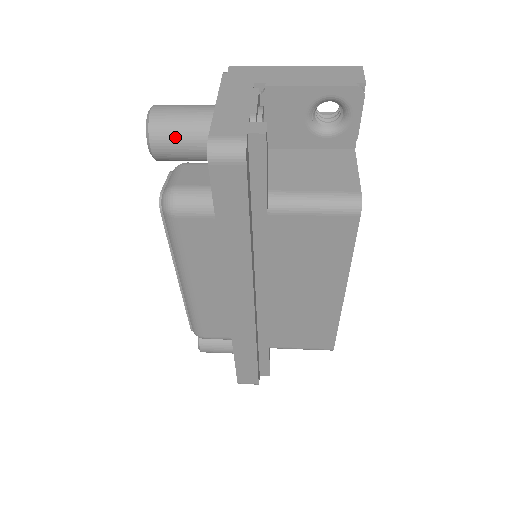
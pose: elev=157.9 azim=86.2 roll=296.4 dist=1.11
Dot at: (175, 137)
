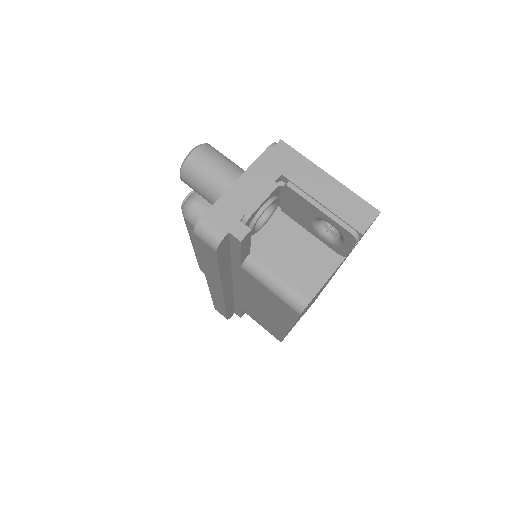
Dot at: (197, 184)
